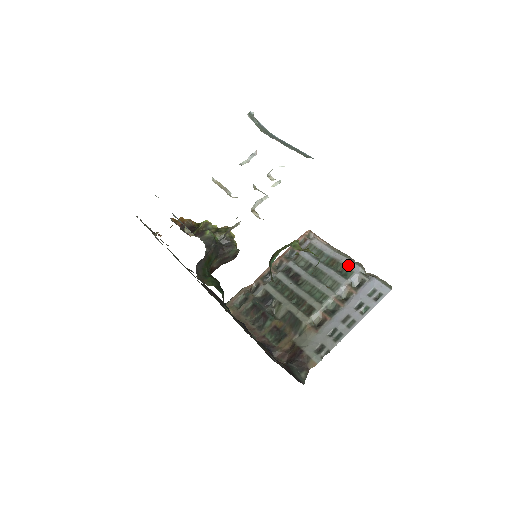
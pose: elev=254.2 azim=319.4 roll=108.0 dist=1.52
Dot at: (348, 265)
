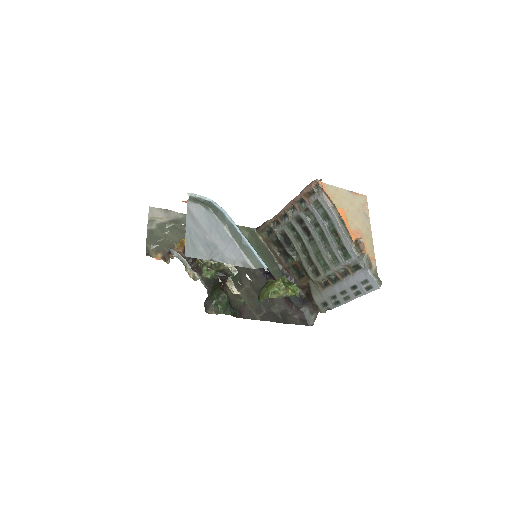
Dot at: (347, 247)
